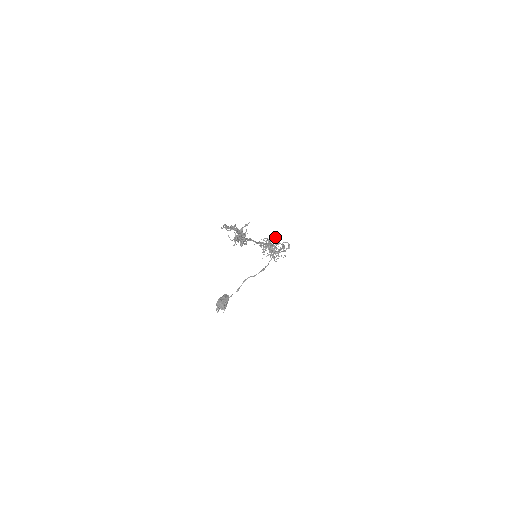
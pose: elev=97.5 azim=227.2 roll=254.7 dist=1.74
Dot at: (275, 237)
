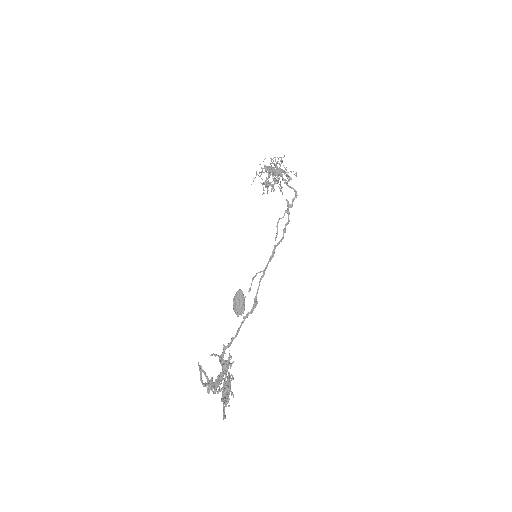
Dot at: occluded
